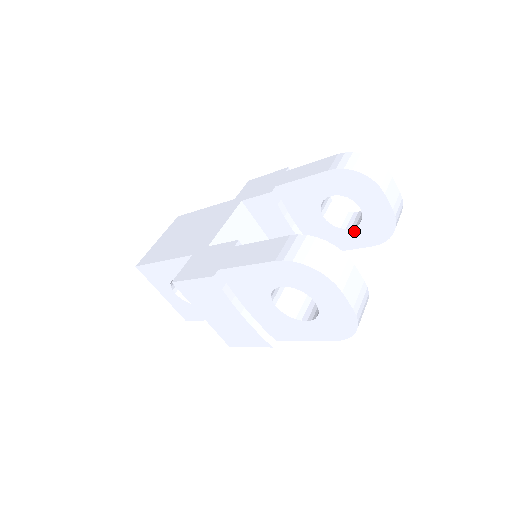
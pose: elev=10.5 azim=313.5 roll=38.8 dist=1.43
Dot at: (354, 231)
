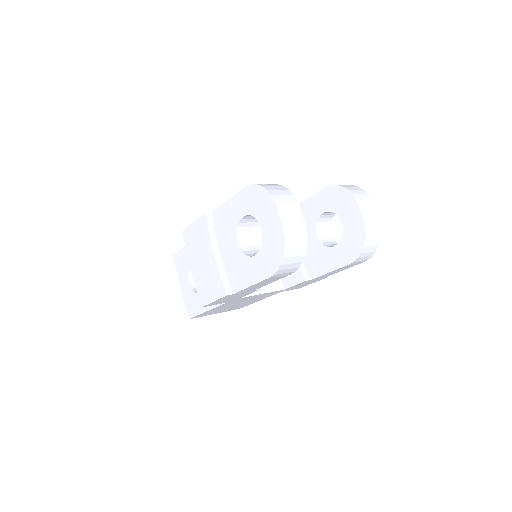
Dot at: (336, 249)
